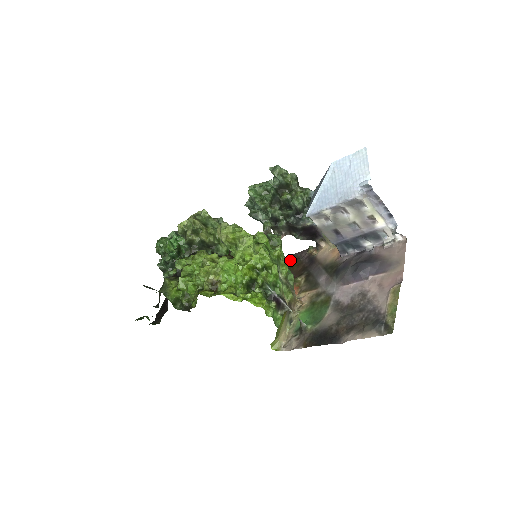
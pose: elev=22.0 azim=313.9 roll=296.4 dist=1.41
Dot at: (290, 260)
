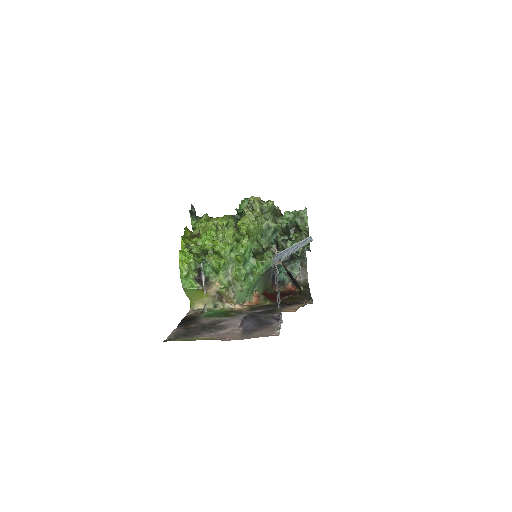
Dot at: (300, 295)
